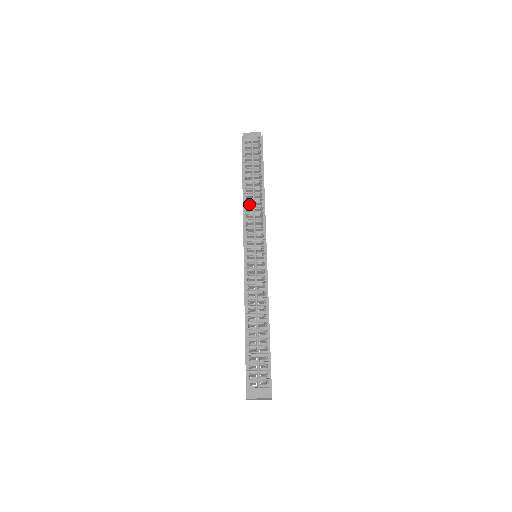
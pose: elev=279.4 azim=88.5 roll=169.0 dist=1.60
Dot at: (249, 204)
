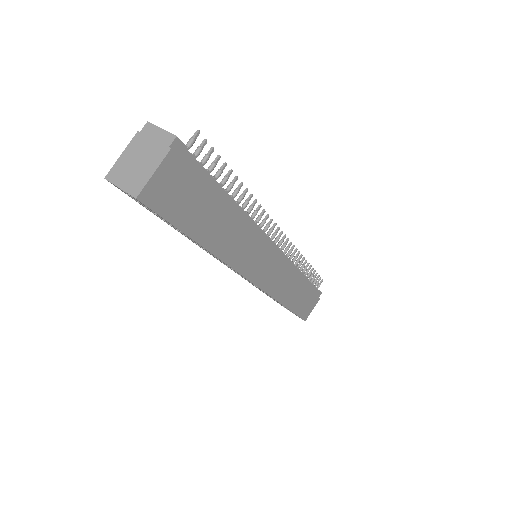
Dot at: occluded
